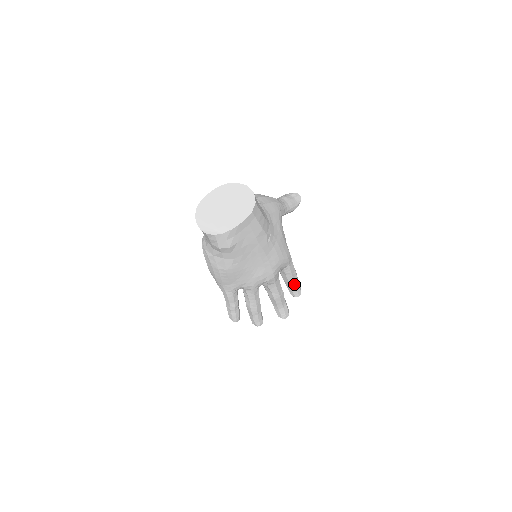
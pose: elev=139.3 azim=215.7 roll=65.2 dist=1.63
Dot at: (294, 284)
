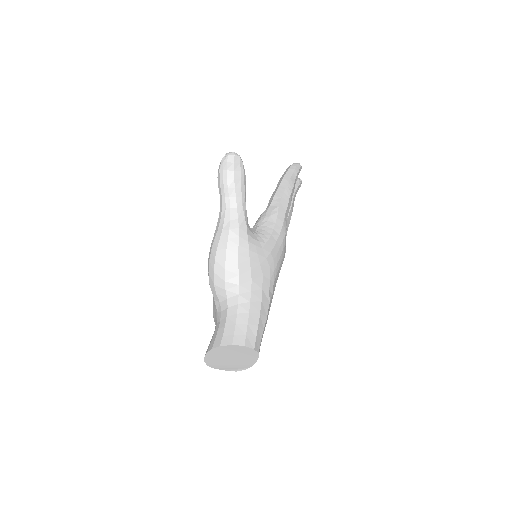
Dot at: (294, 188)
